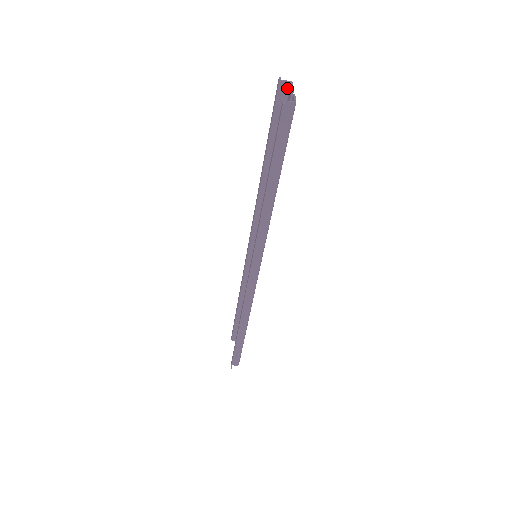
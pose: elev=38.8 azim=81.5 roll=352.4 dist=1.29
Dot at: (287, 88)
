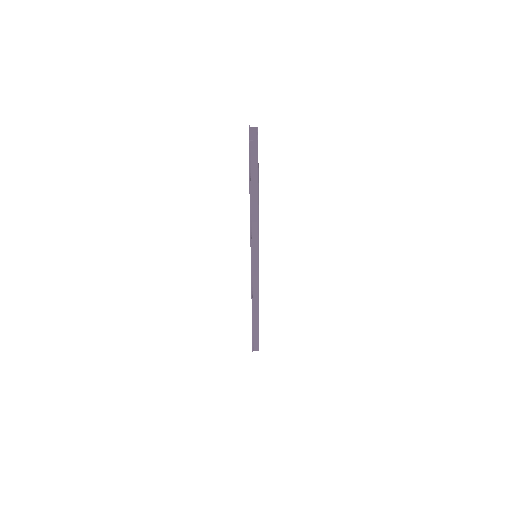
Dot at: (255, 132)
